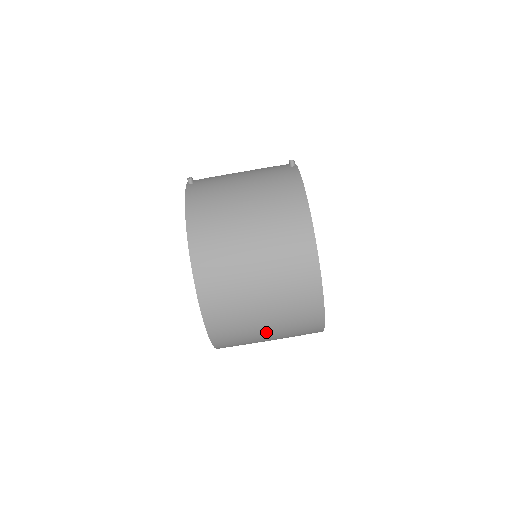
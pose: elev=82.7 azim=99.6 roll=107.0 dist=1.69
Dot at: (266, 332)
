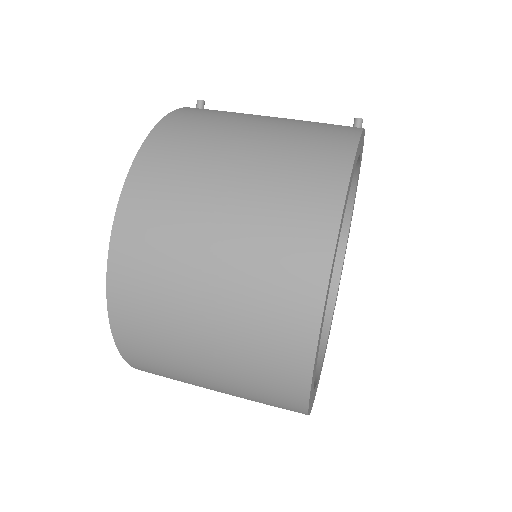
Dot at: (205, 365)
